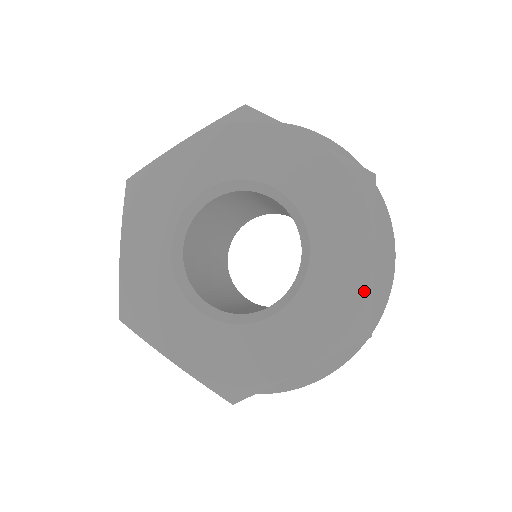
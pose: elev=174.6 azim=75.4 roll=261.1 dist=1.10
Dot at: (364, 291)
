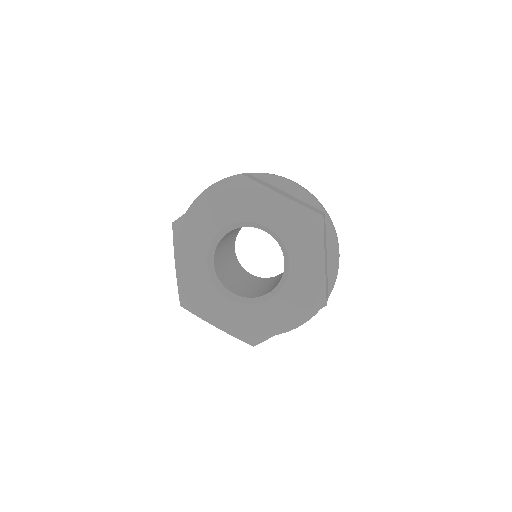
Dot at: (321, 282)
